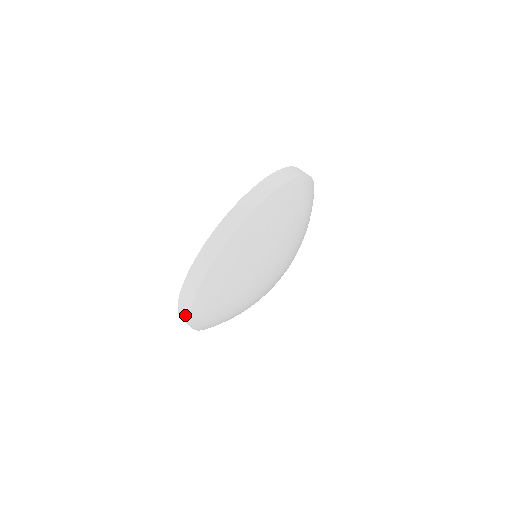
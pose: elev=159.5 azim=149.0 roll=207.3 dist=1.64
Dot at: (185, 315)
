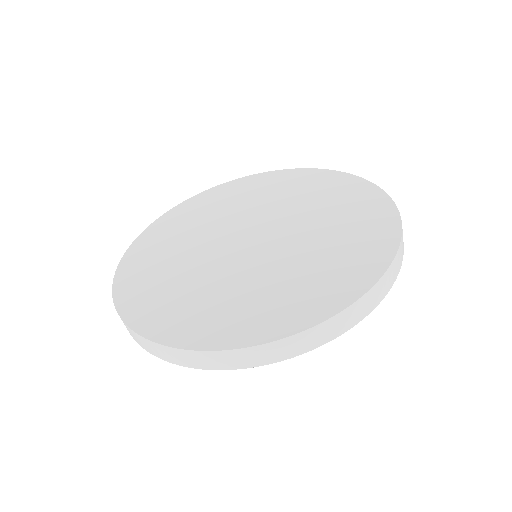
Dot at: occluded
